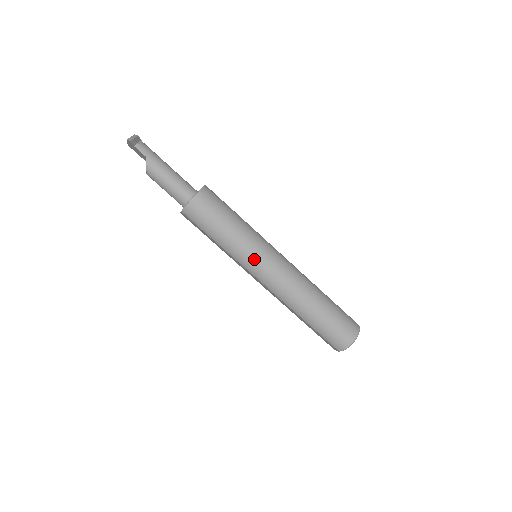
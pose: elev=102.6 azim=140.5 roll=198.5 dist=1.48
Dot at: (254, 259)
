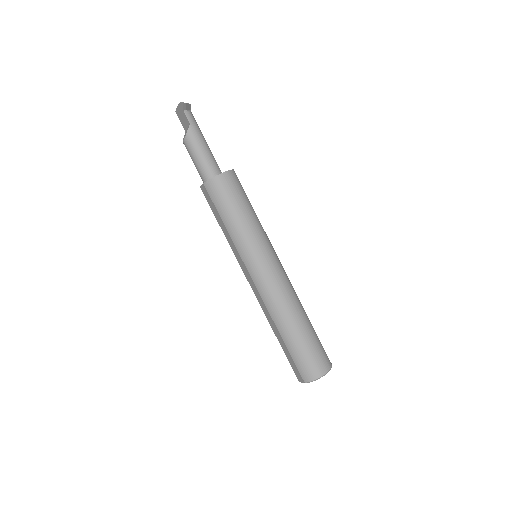
Dot at: (256, 254)
